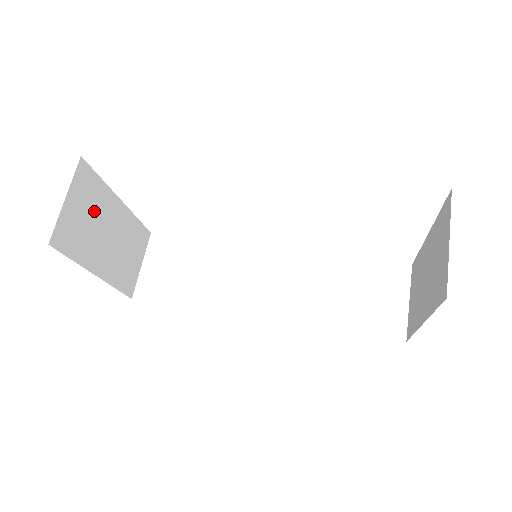
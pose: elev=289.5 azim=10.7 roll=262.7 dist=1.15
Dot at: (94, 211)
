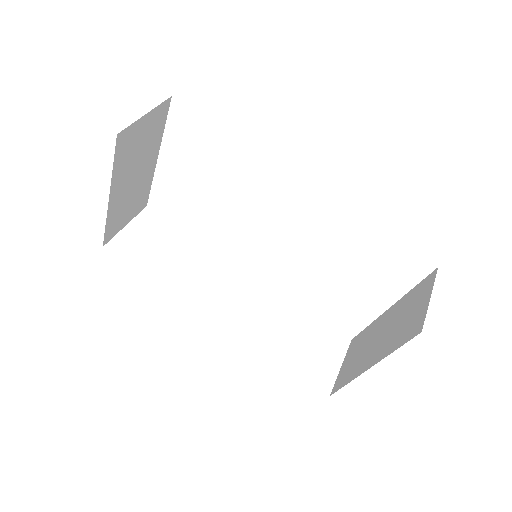
Dot at: (146, 145)
